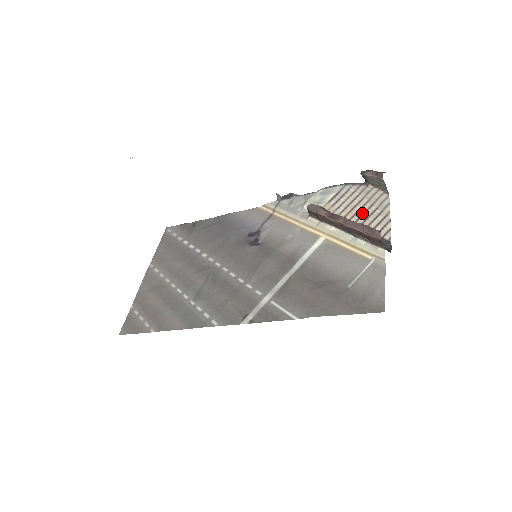
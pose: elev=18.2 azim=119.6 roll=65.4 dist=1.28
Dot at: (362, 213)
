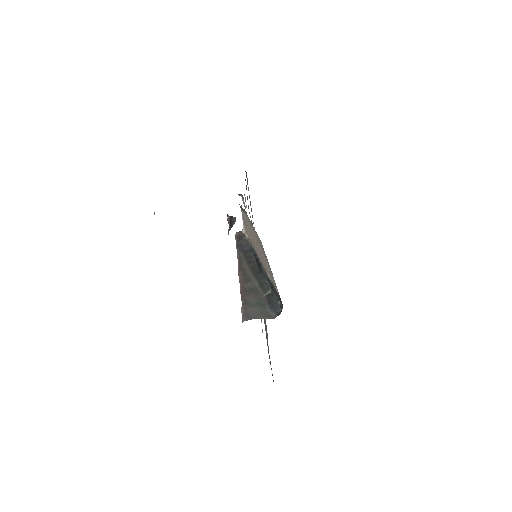
Dot at: (259, 252)
